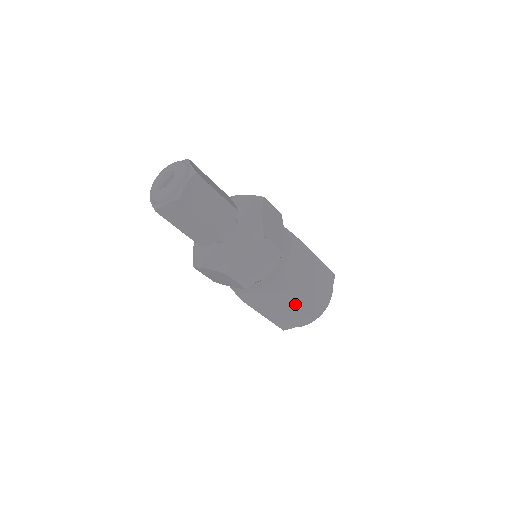
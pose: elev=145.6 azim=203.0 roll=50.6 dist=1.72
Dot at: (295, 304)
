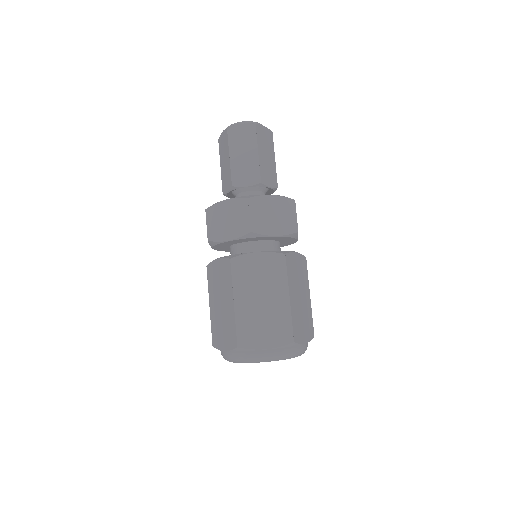
Dot at: (277, 301)
